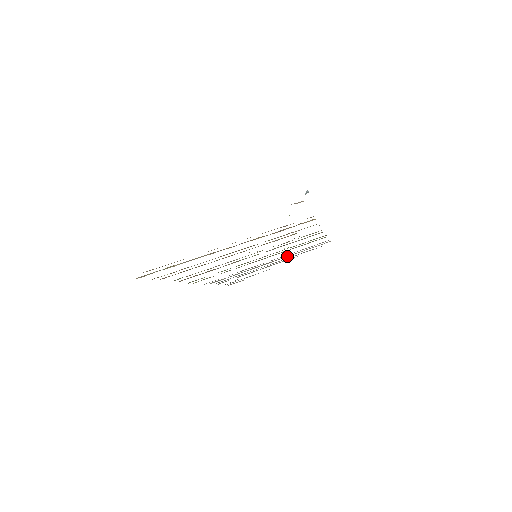
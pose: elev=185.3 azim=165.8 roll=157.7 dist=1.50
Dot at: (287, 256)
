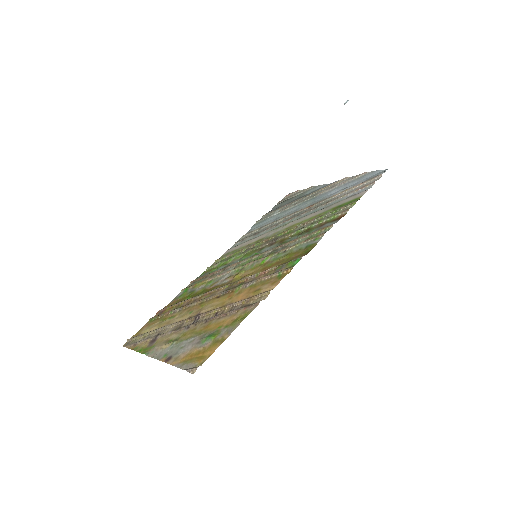
Dot at: (323, 200)
